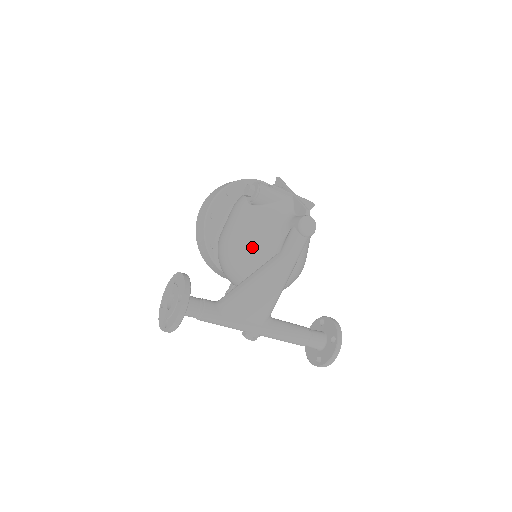
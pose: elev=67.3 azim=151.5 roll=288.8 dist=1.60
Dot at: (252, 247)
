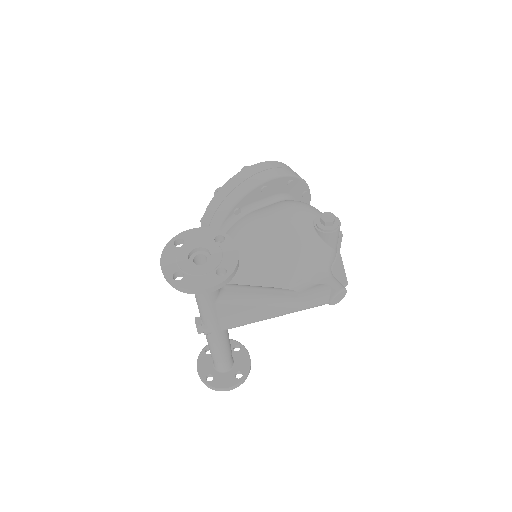
Dot at: (286, 266)
